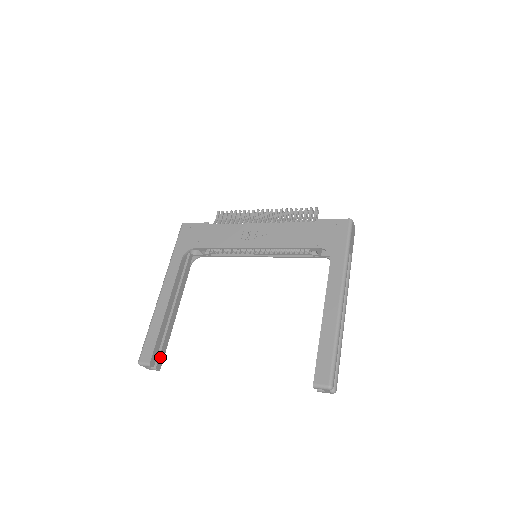
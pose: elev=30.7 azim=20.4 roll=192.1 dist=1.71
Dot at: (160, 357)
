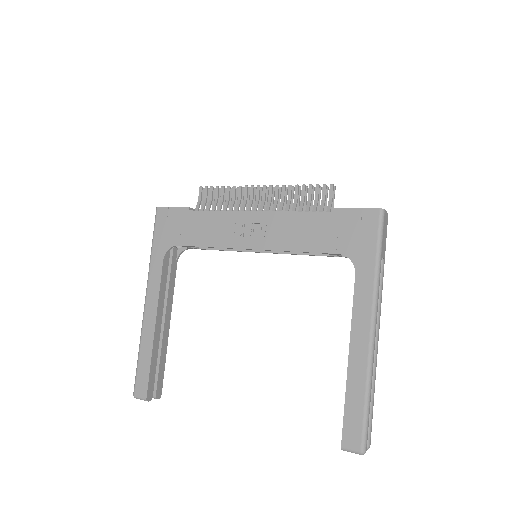
Dot at: (158, 384)
